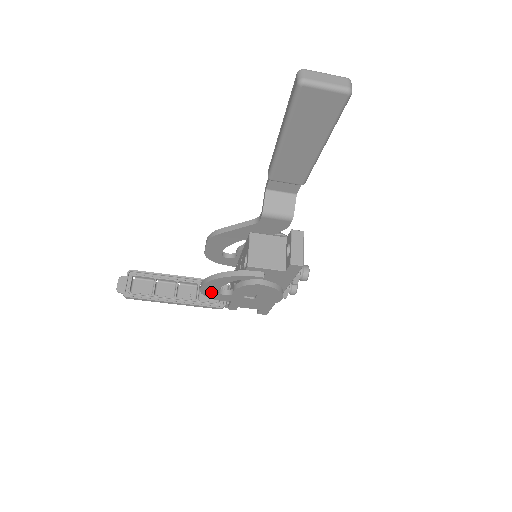
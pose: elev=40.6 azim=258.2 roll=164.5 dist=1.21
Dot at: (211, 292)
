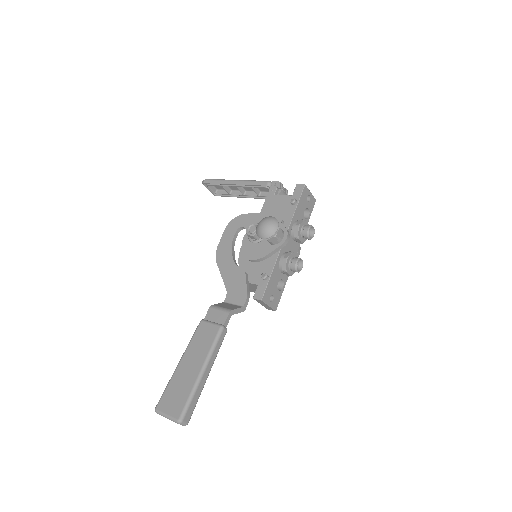
Dot at: occluded
